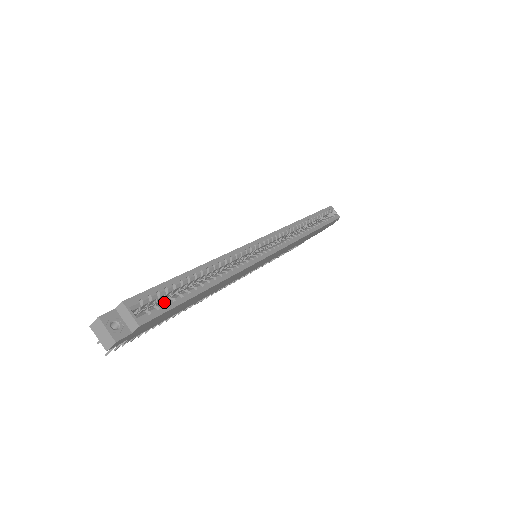
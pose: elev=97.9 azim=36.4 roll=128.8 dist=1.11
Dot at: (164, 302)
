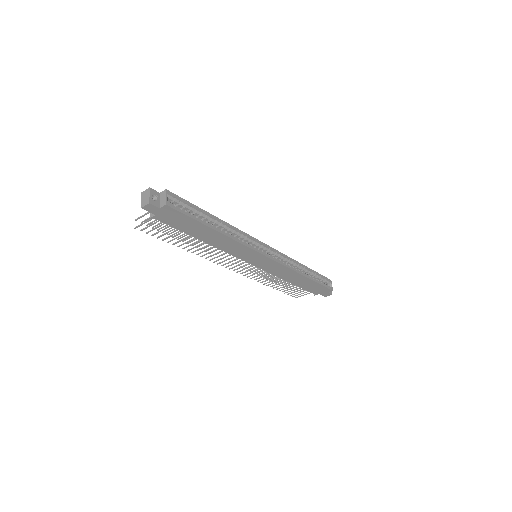
Dot at: (186, 211)
